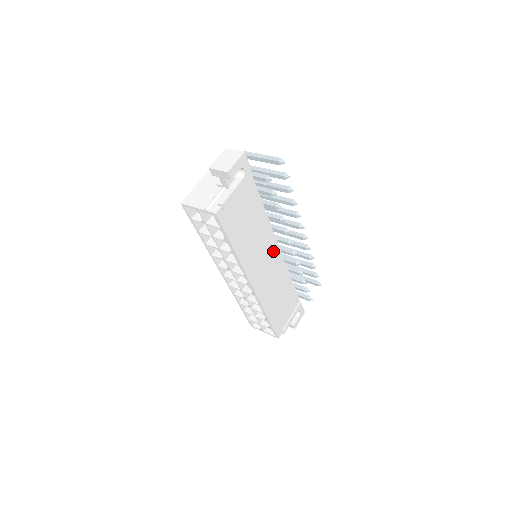
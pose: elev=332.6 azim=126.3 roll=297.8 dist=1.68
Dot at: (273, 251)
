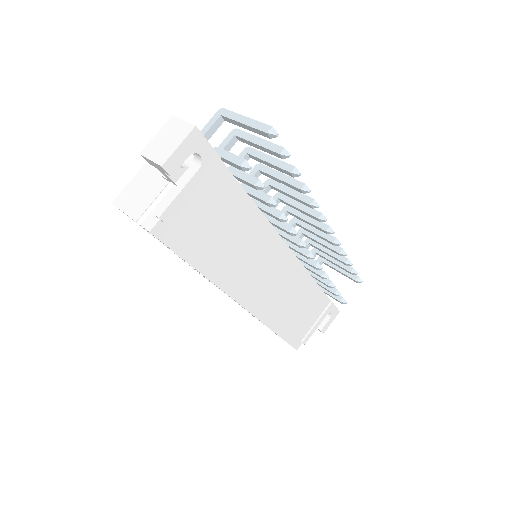
Dot at: (277, 254)
